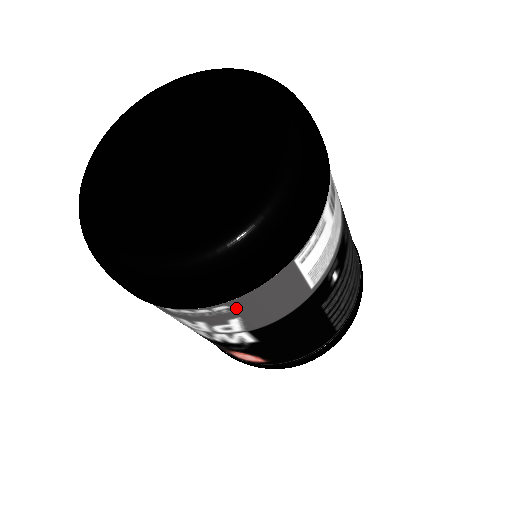
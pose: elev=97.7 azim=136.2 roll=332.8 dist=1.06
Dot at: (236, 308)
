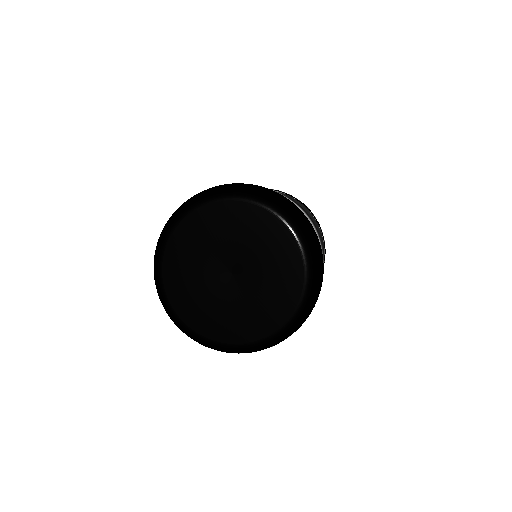
Dot at: occluded
